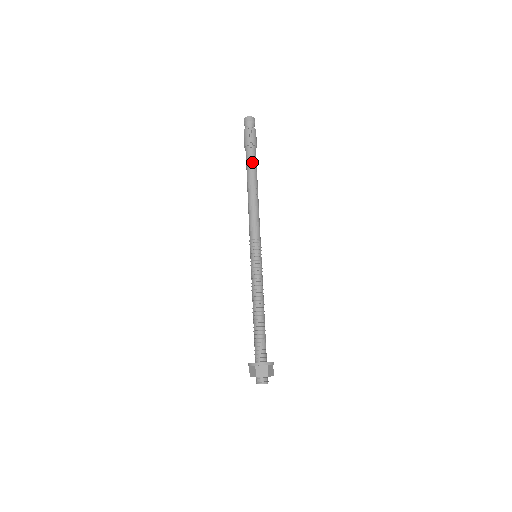
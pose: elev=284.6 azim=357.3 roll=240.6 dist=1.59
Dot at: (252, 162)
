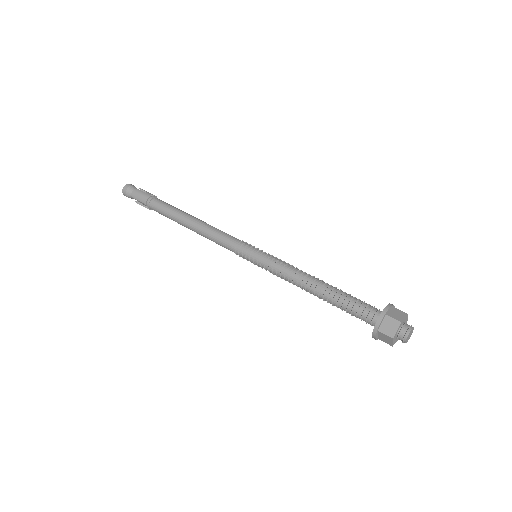
Dot at: (167, 204)
